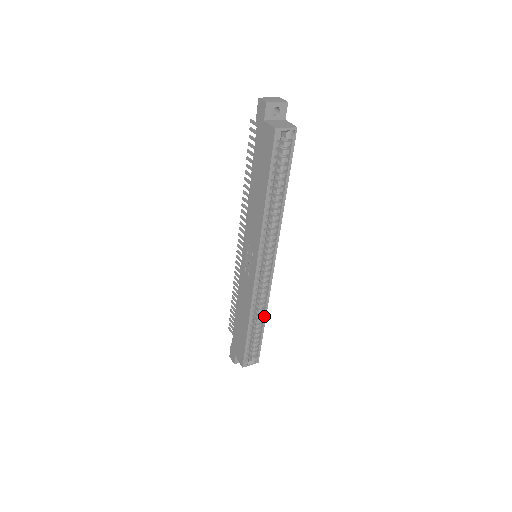
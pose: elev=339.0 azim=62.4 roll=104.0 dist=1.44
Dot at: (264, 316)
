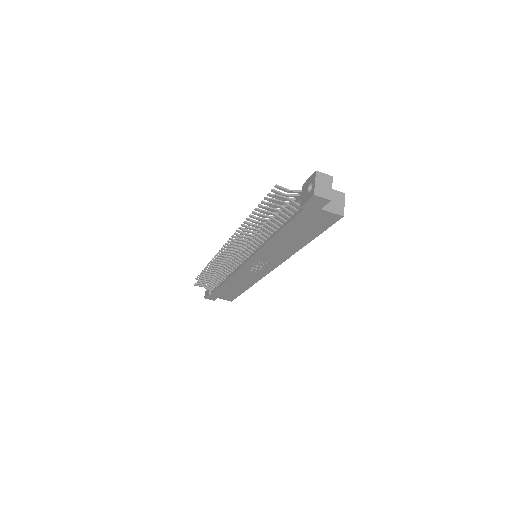
Dot at: occluded
